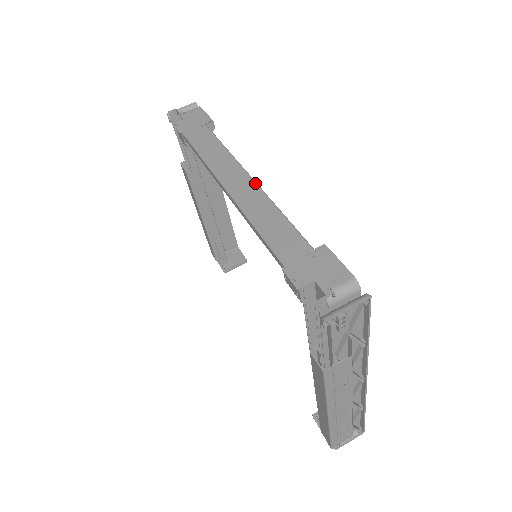
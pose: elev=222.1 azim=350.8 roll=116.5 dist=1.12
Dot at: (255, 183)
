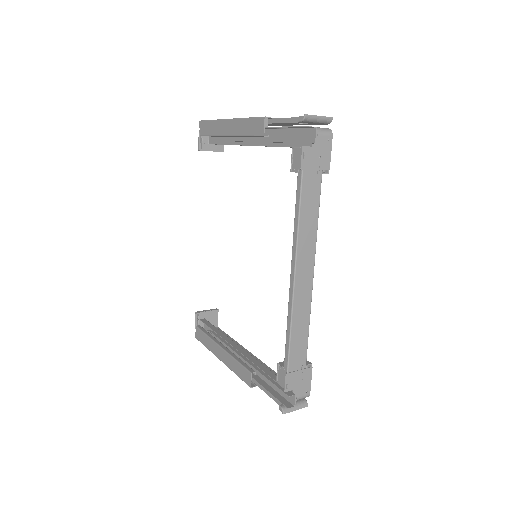
Dot at: (312, 286)
